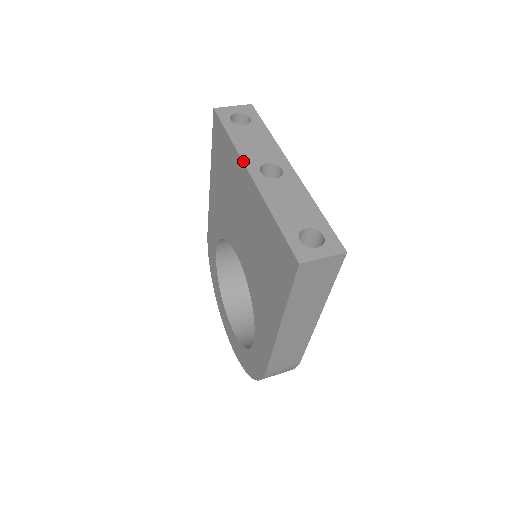
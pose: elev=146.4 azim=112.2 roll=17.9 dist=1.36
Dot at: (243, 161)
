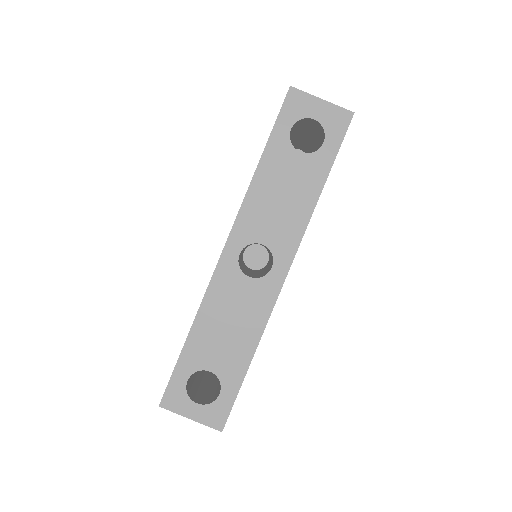
Dot at: (236, 220)
